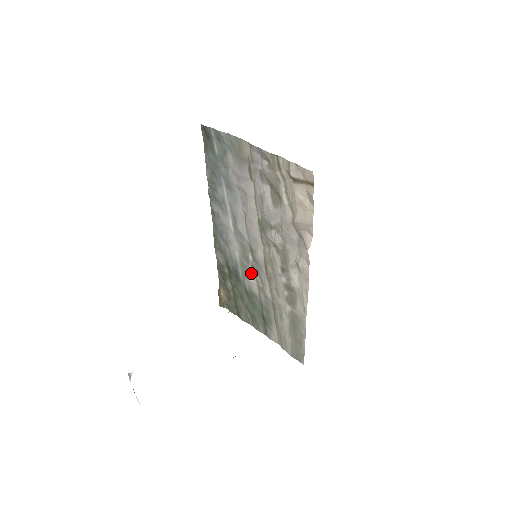
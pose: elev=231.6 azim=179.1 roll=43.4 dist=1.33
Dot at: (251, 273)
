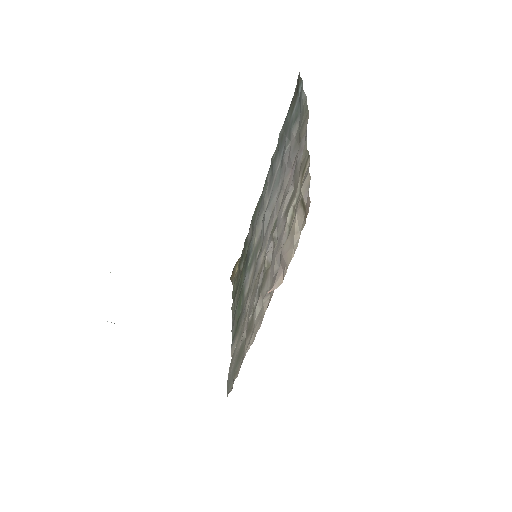
Dot at: (252, 270)
